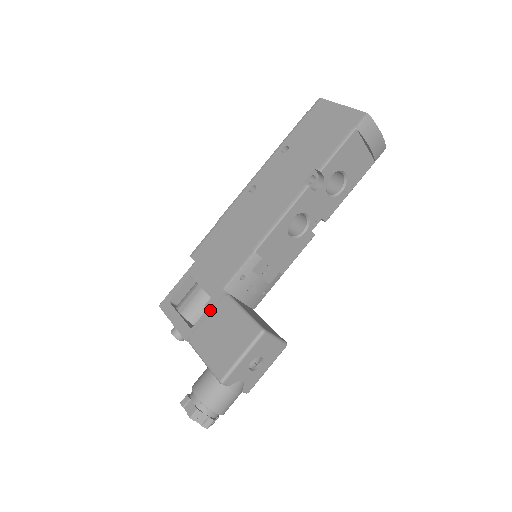
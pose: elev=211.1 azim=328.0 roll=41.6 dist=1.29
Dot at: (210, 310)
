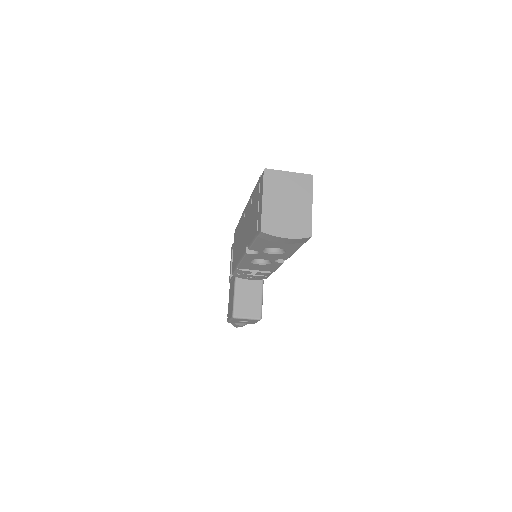
Dot at: (232, 278)
